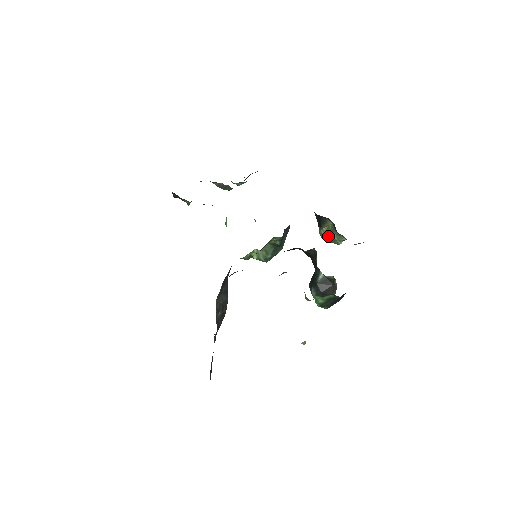
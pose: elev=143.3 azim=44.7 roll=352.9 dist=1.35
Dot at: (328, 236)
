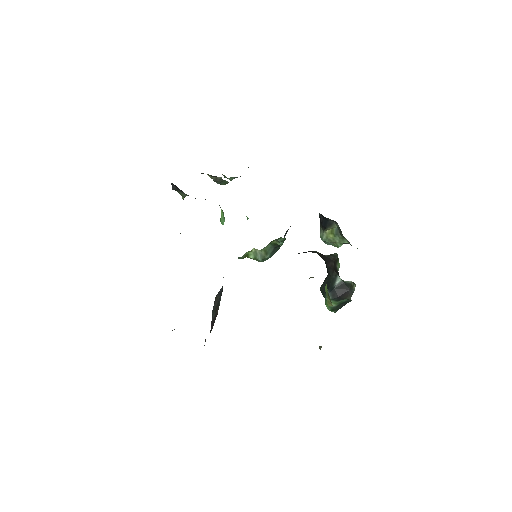
Dot at: (330, 238)
